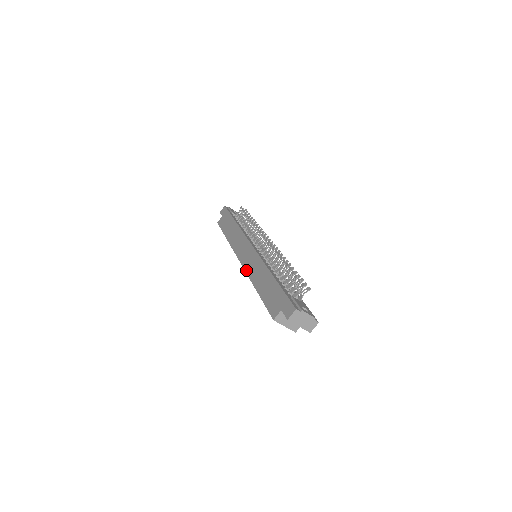
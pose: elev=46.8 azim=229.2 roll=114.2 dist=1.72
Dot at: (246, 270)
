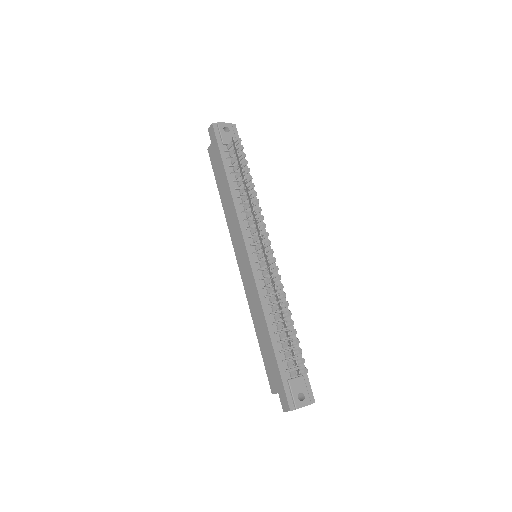
Dot at: (245, 291)
